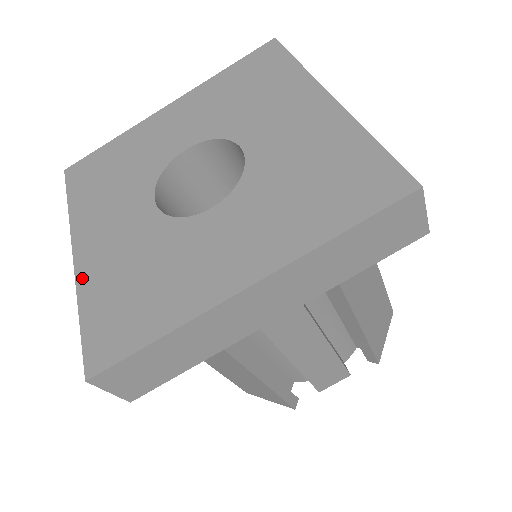
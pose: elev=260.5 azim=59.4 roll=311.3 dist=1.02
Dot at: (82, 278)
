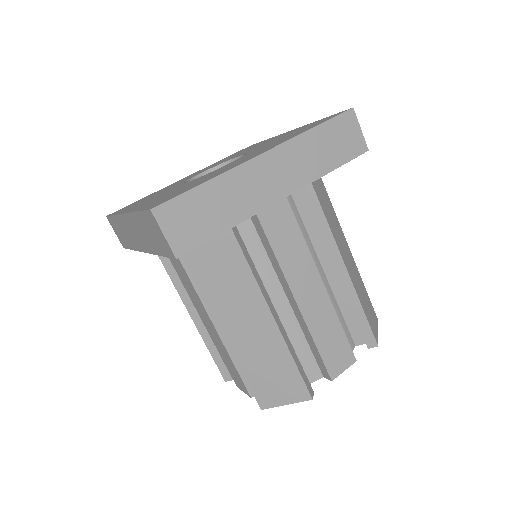
Dot at: occluded
